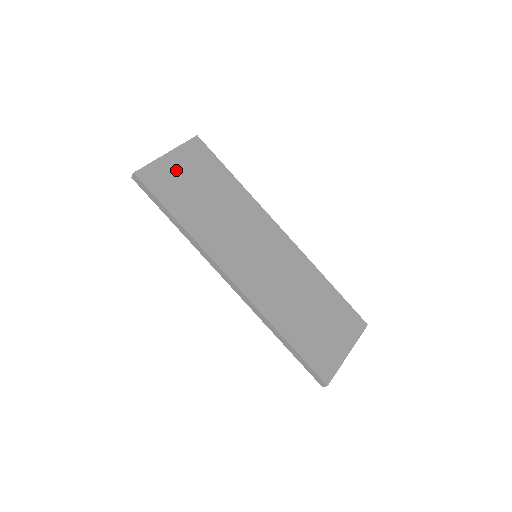
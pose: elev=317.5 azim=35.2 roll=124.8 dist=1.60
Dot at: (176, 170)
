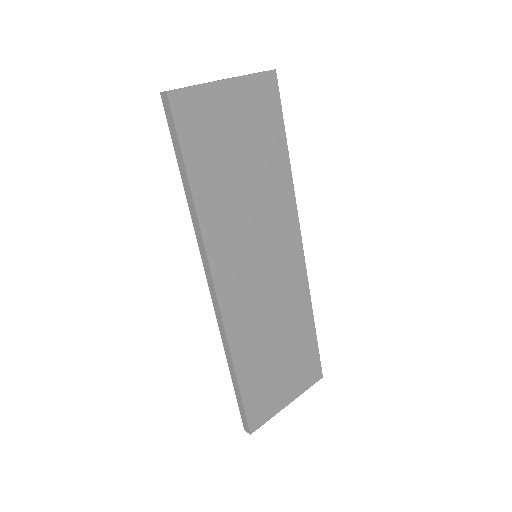
Dot at: (224, 111)
